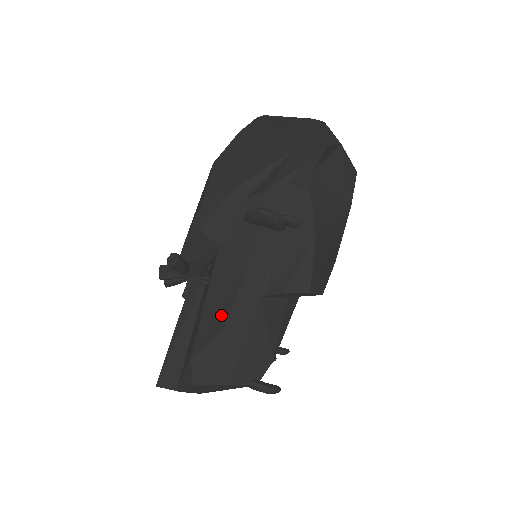
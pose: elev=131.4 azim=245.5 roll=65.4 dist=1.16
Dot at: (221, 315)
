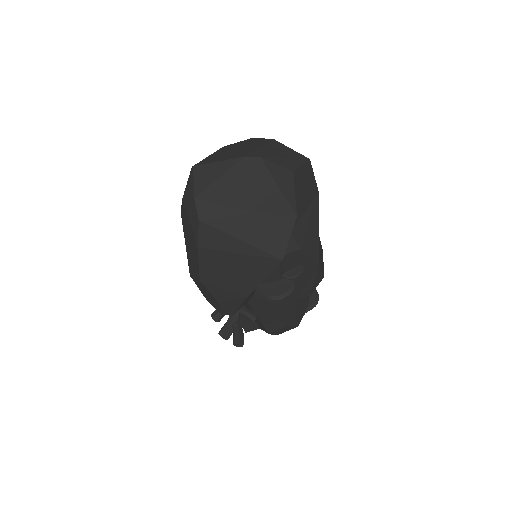
Dot at: (277, 322)
